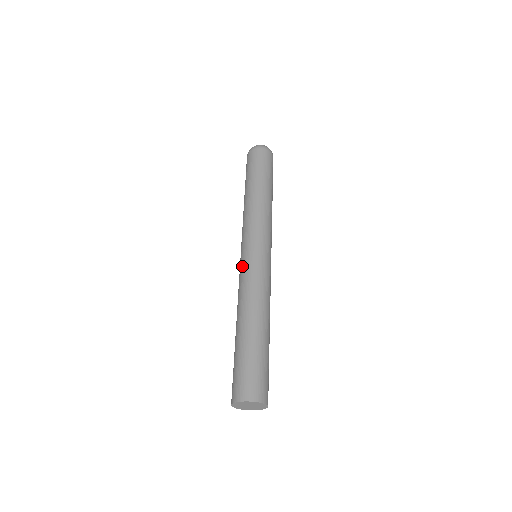
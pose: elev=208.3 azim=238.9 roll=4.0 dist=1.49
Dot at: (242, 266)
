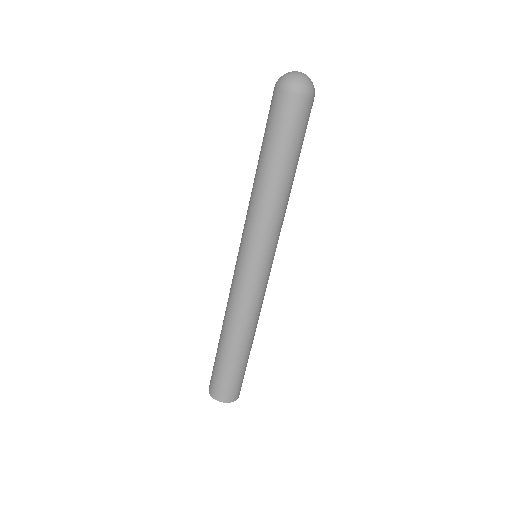
Dot at: (234, 271)
